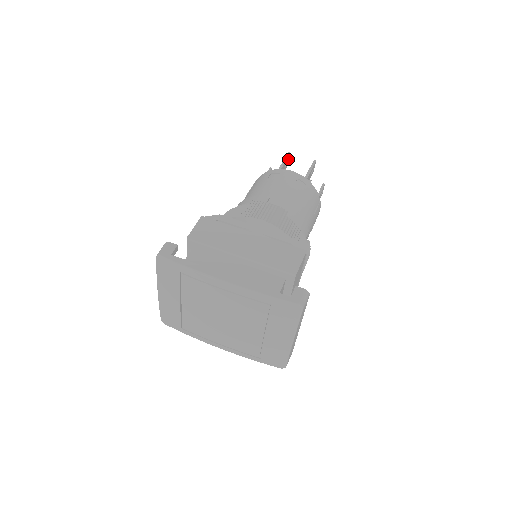
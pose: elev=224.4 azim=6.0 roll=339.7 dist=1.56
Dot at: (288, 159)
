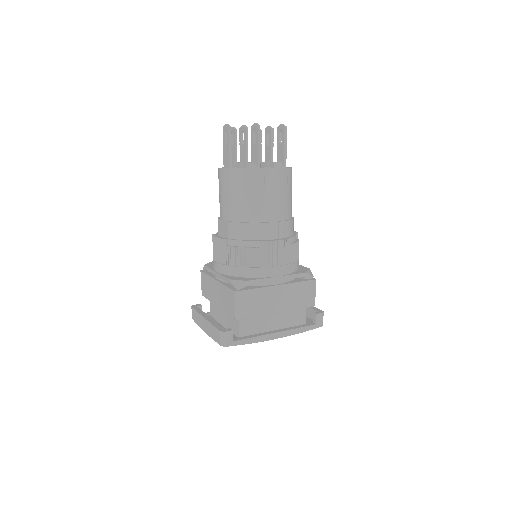
Dot at: (256, 129)
